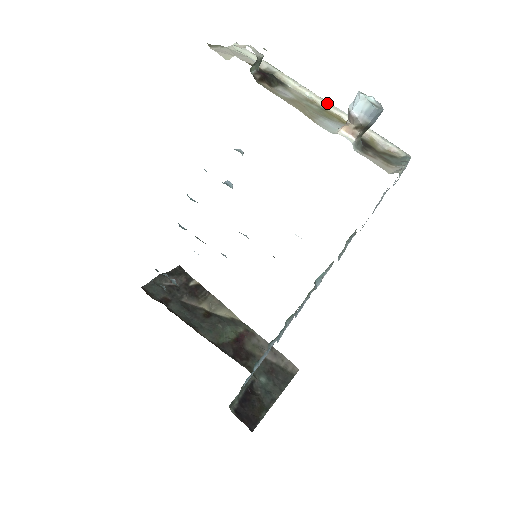
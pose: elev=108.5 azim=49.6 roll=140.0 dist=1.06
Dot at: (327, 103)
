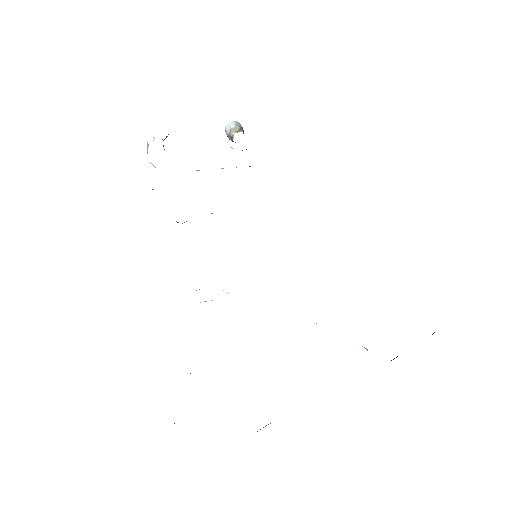
Dot at: occluded
